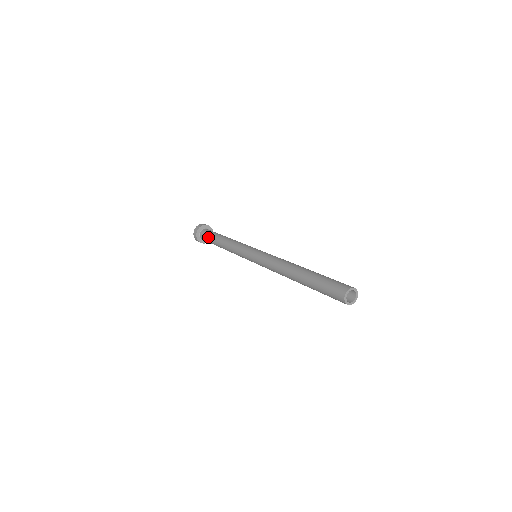
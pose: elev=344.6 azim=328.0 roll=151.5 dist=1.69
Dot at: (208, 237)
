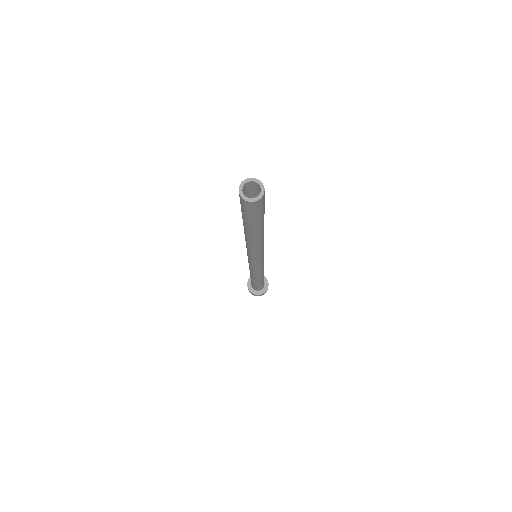
Dot at: occluded
